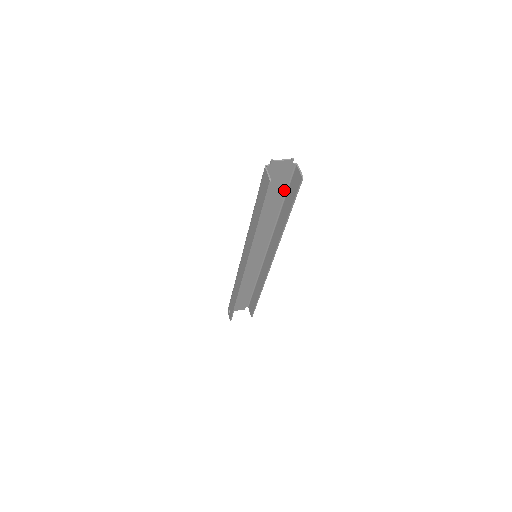
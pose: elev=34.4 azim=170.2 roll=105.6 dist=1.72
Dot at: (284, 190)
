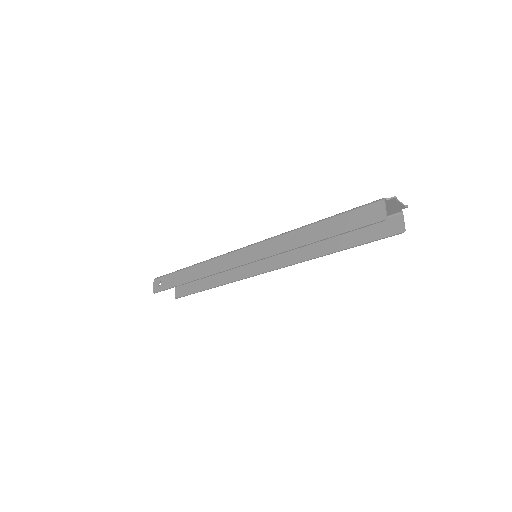
Dot at: occluded
